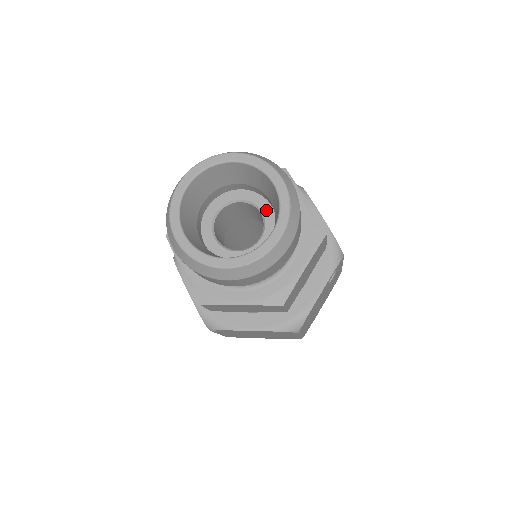
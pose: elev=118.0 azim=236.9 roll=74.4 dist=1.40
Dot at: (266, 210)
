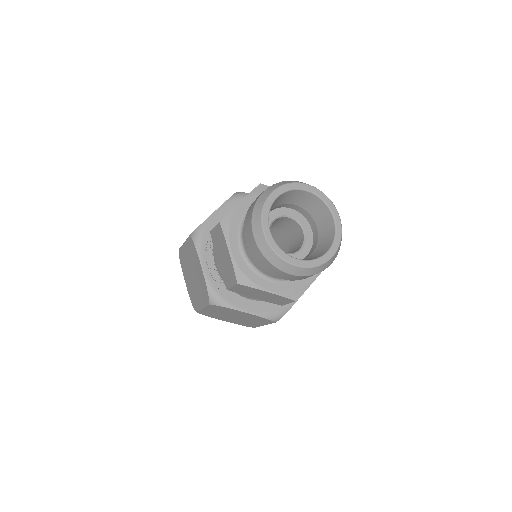
Dot at: (308, 230)
